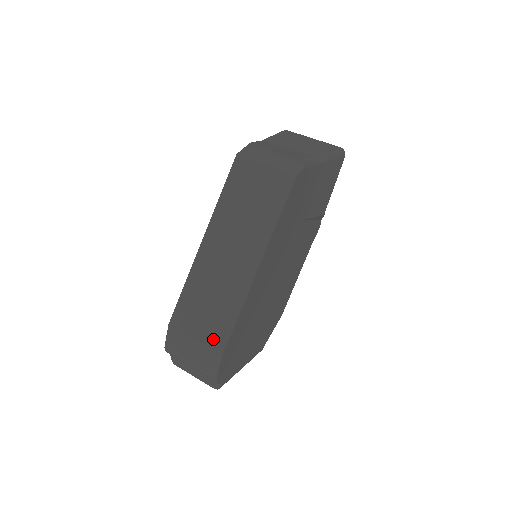
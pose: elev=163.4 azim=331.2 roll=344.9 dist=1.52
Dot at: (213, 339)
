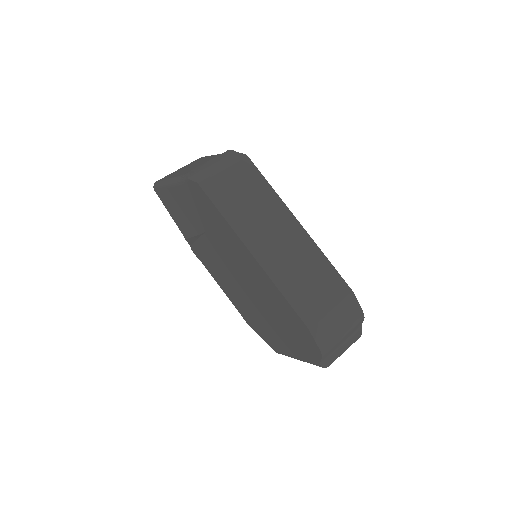
Dot at: (337, 292)
